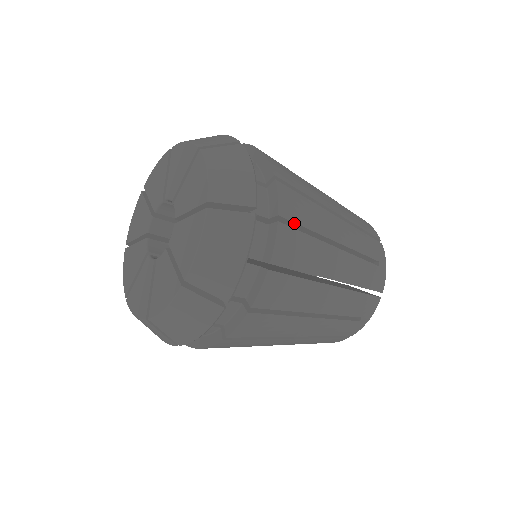
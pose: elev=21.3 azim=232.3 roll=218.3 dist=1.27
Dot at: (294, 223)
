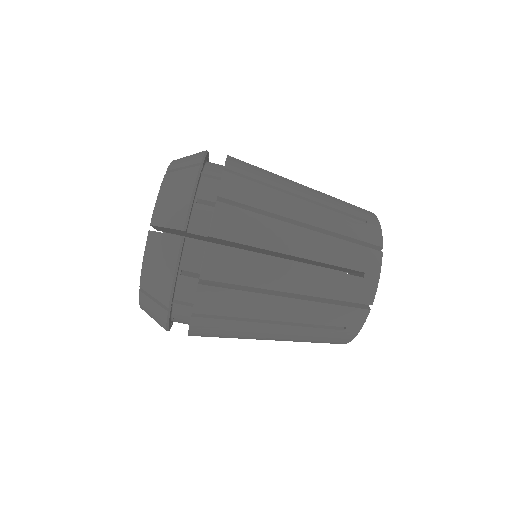
Dot at: (231, 241)
